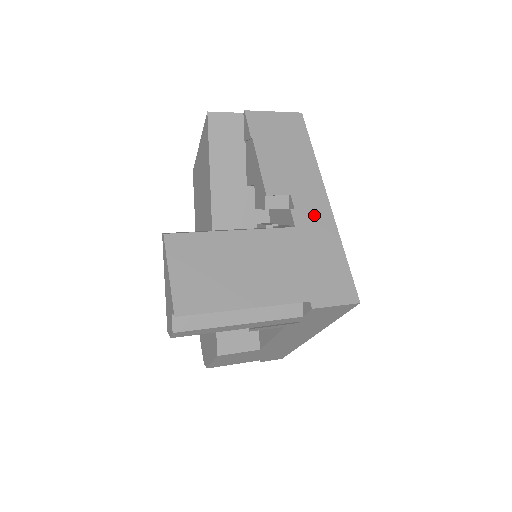
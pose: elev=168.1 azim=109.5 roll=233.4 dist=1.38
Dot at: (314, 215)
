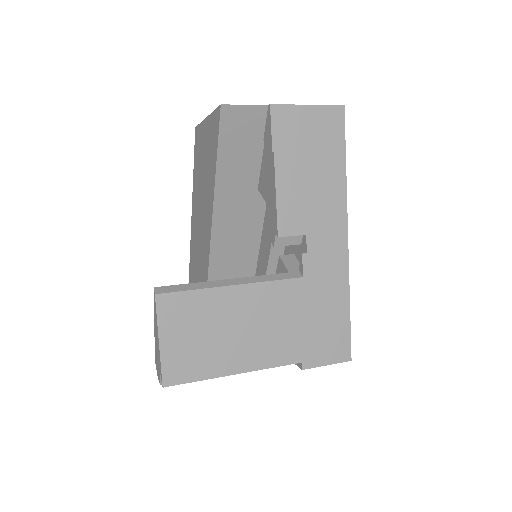
Dot at: (327, 261)
